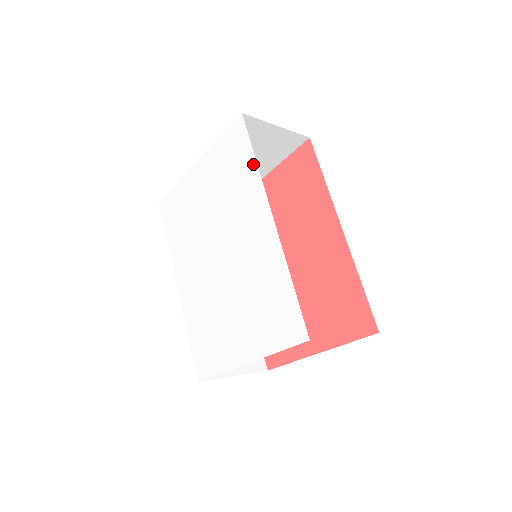
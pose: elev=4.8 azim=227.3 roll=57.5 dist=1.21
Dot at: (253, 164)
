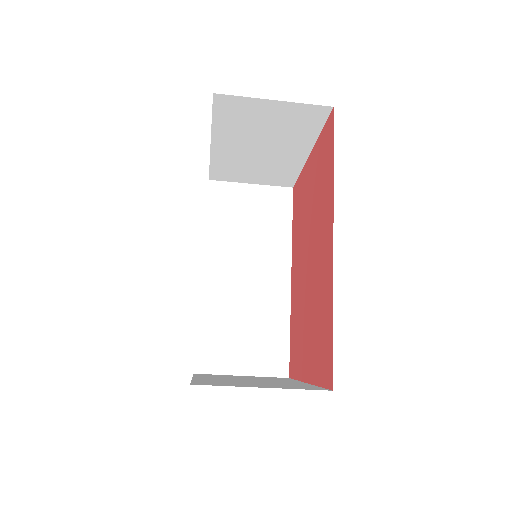
Dot at: occluded
